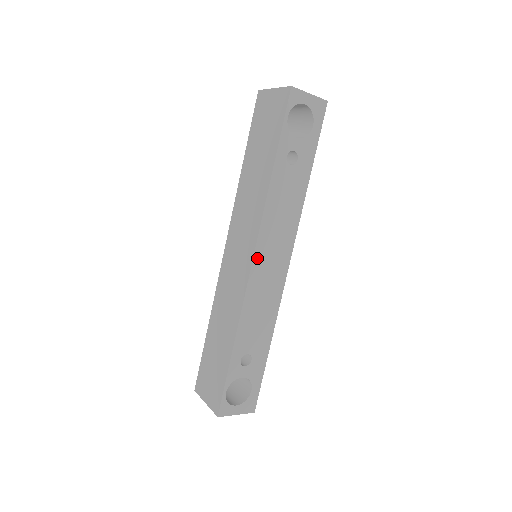
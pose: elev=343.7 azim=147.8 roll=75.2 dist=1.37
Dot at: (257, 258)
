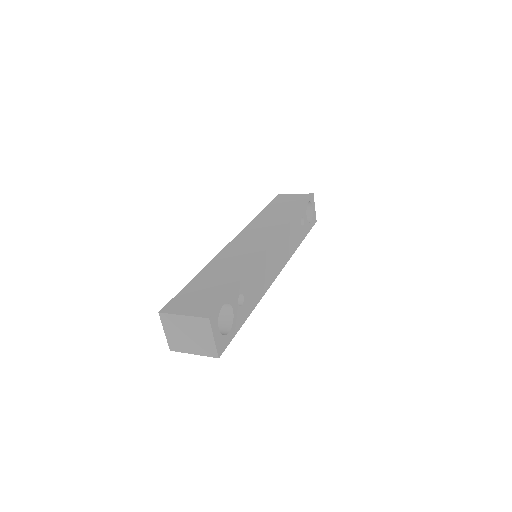
Dot at: (275, 243)
